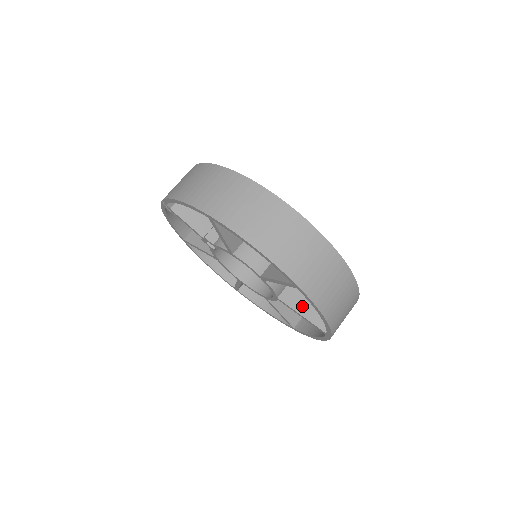
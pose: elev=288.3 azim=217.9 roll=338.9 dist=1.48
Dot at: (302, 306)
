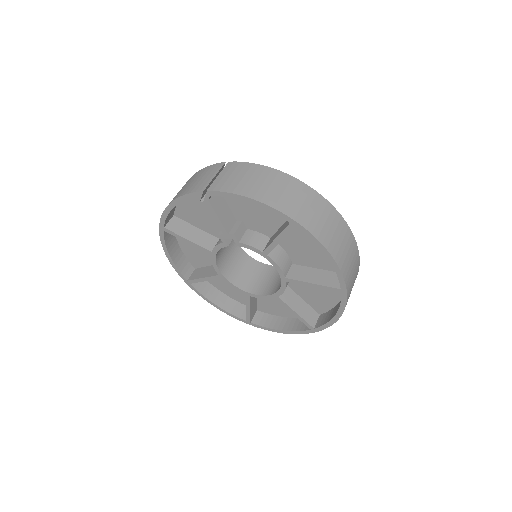
Dot at: (296, 305)
